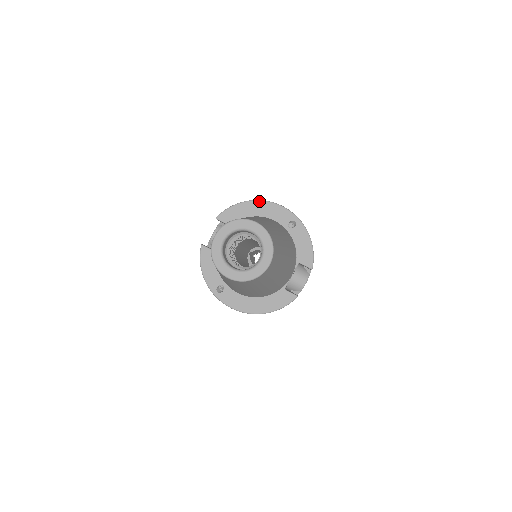
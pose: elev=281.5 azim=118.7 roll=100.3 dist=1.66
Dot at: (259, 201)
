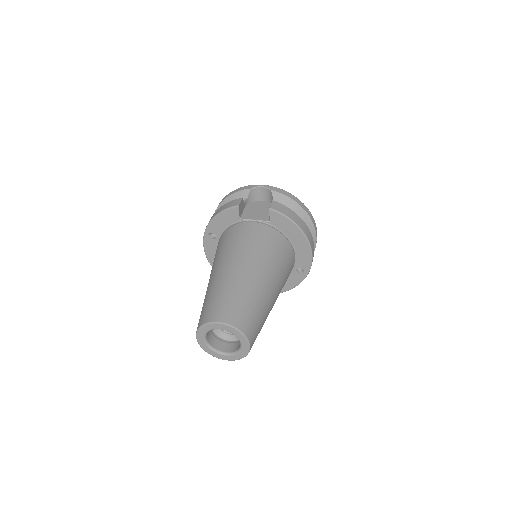
Dot at: (306, 239)
